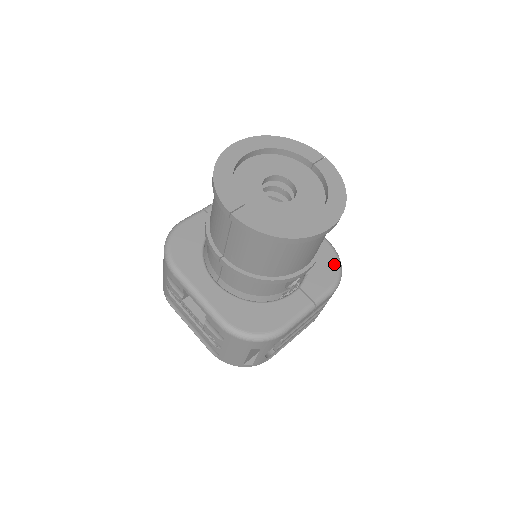
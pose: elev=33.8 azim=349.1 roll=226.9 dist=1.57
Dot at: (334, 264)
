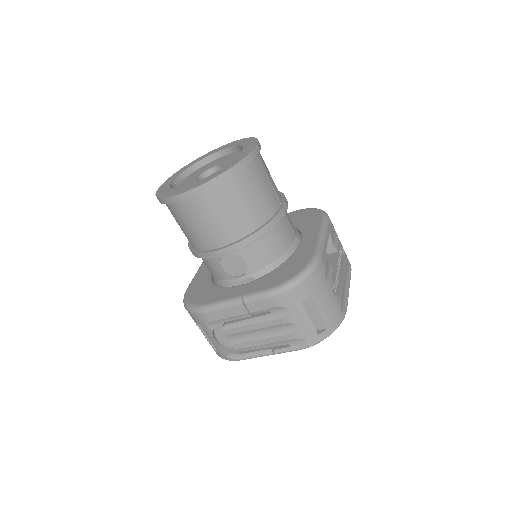
Dot at: (295, 272)
